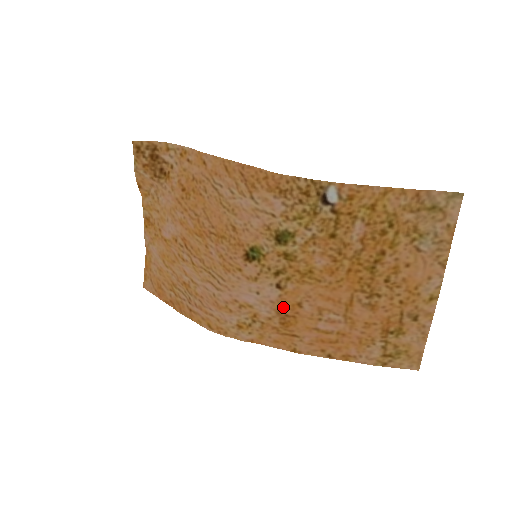
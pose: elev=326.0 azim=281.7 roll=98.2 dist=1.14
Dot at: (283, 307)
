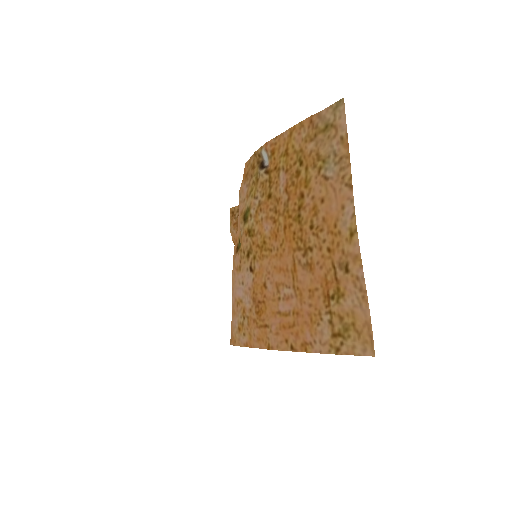
Dot at: (256, 292)
